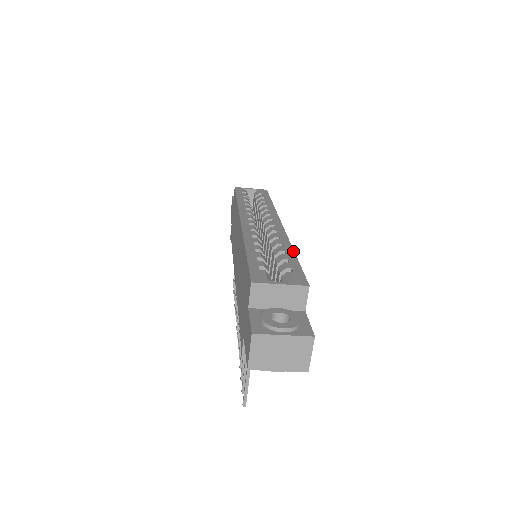
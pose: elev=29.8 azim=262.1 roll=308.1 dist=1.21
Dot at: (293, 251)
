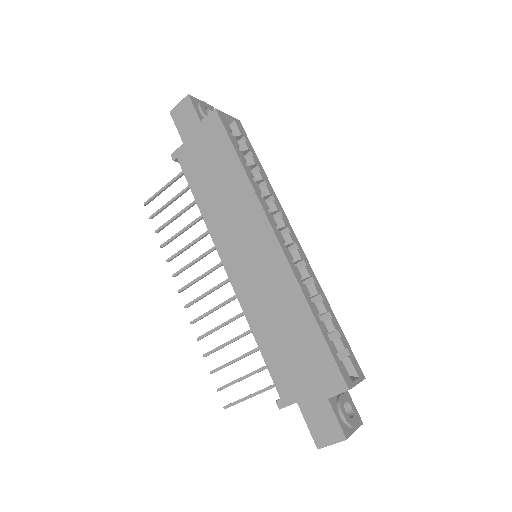
Dot at: occluded
